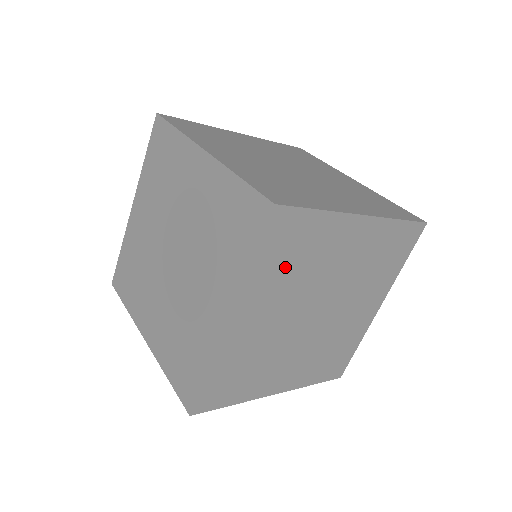
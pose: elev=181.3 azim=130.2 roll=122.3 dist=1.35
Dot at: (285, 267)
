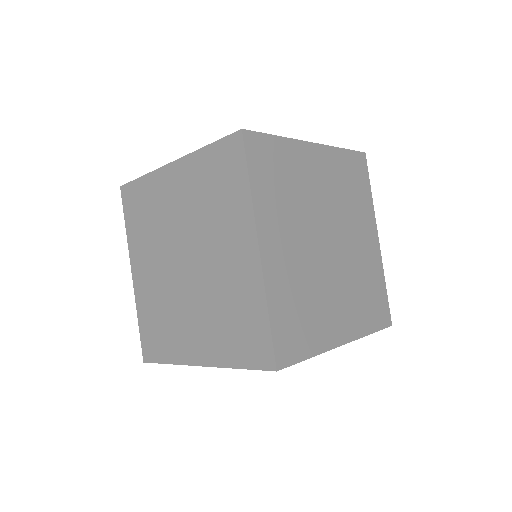
Dot at: (278, 191)
